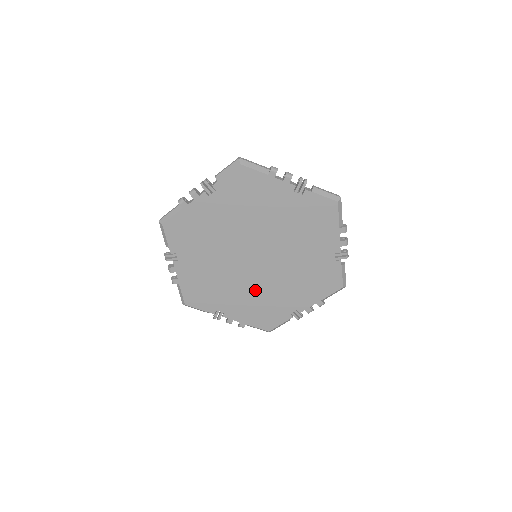
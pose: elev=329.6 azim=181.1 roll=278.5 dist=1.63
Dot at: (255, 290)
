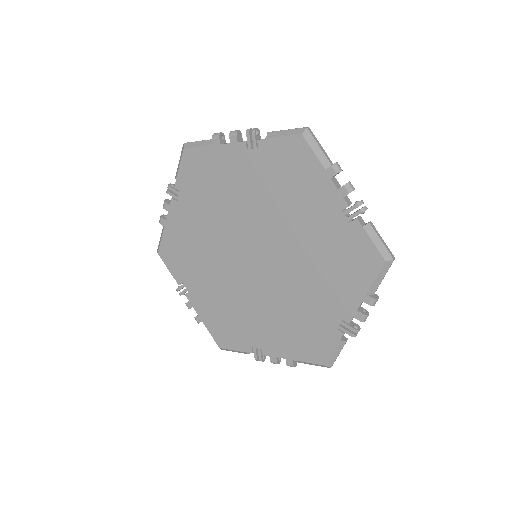
Dot at: (277, 305)
